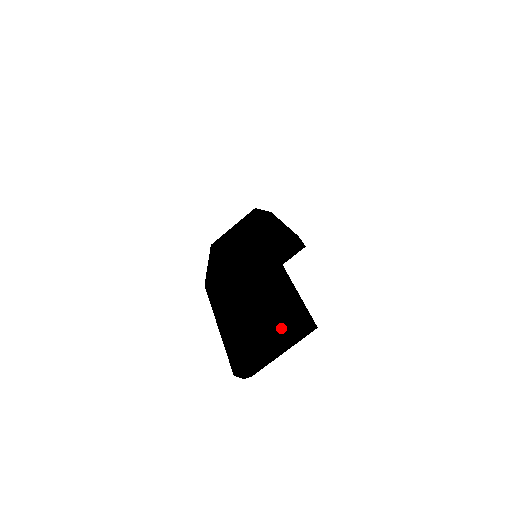
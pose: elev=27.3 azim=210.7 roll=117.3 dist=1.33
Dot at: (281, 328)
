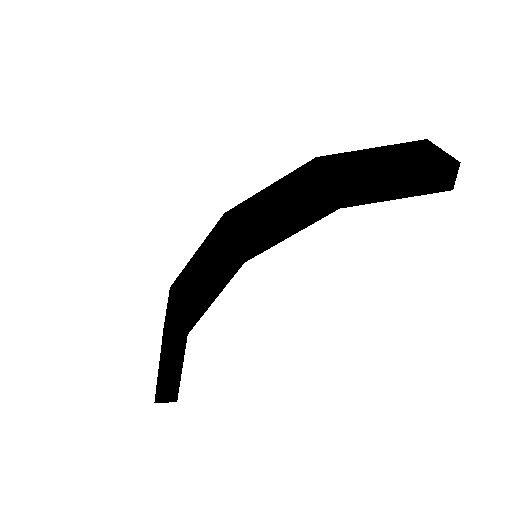
Dot at: occluded
